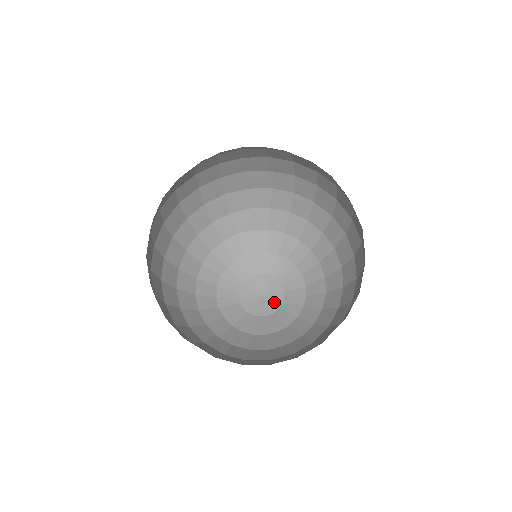
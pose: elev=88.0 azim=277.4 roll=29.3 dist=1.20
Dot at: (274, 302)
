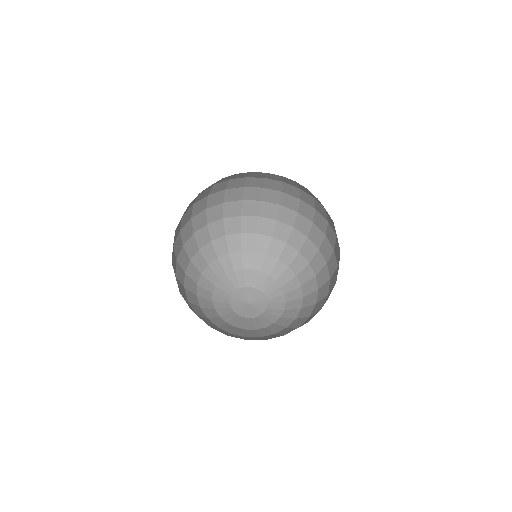
Dot at: (252, 312)
